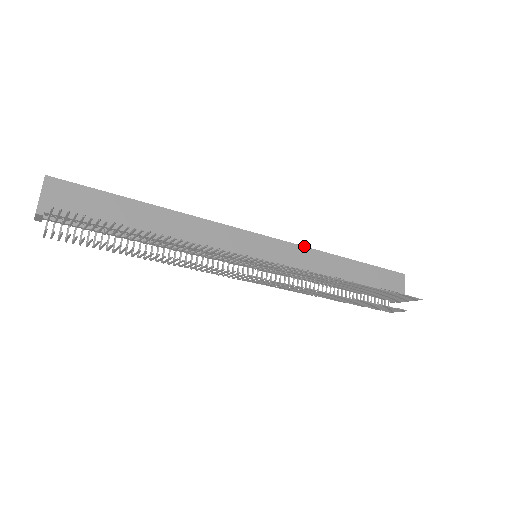
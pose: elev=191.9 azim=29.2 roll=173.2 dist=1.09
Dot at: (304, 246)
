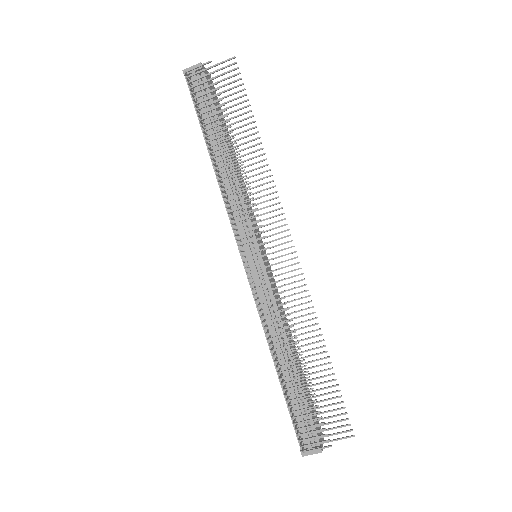
Dot at: occluded
